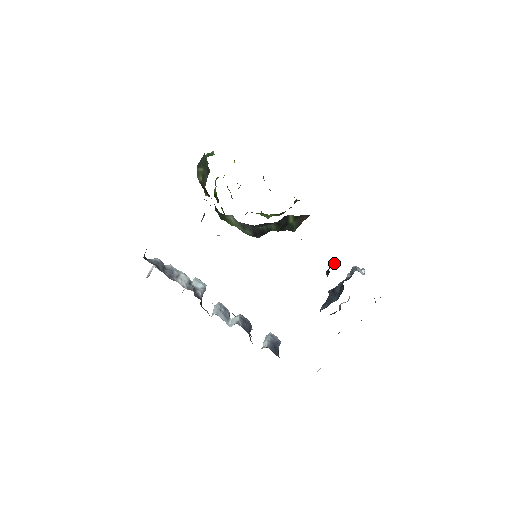
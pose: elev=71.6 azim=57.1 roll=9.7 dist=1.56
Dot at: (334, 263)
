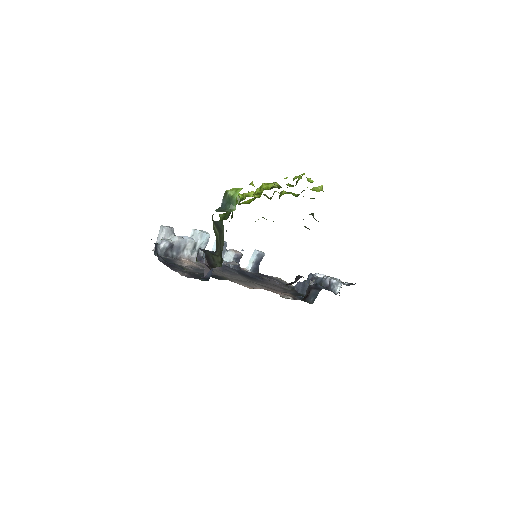
Dot at: (312, 301)
